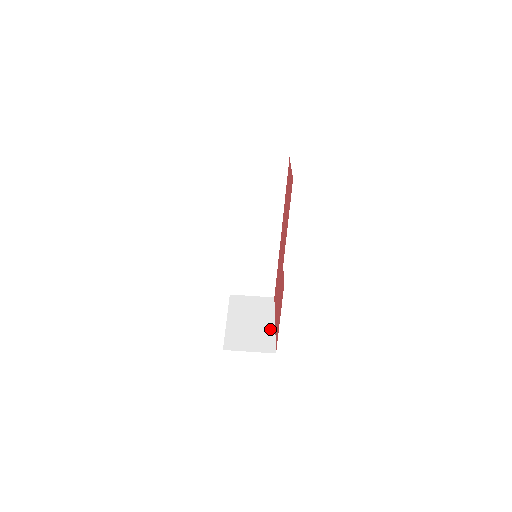
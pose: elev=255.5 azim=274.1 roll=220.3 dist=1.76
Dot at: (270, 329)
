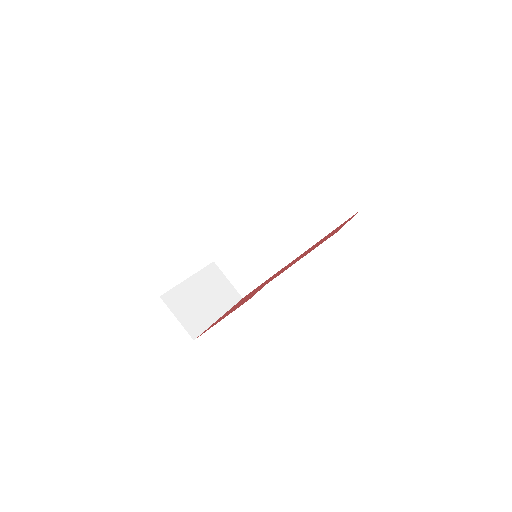
Dot at: (211, 318)
